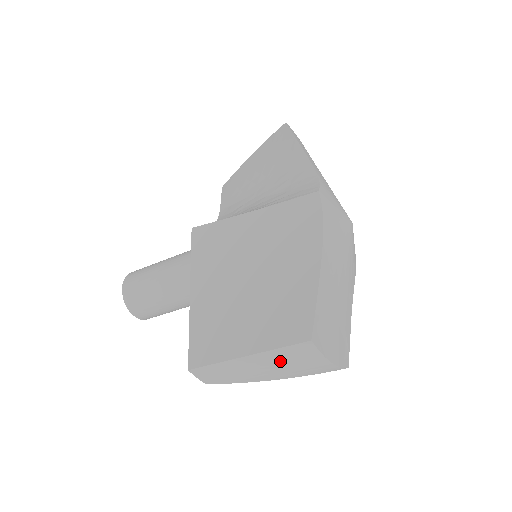
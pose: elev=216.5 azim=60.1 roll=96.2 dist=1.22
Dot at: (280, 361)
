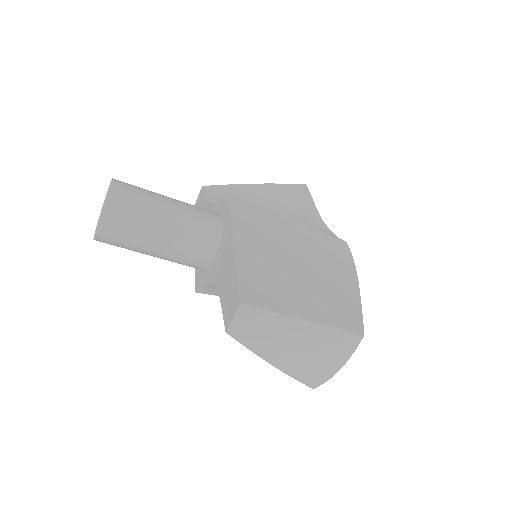
Dot at: (320, 342)
